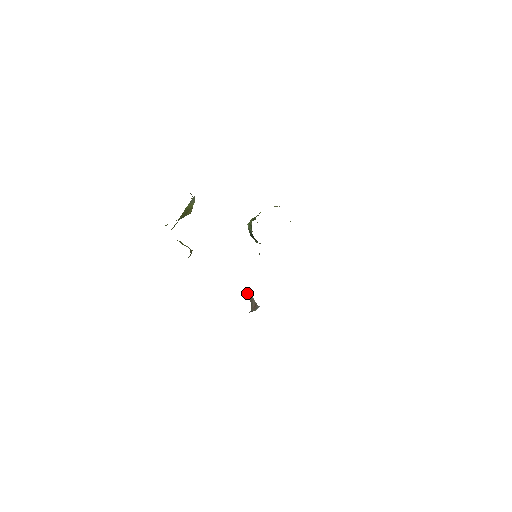
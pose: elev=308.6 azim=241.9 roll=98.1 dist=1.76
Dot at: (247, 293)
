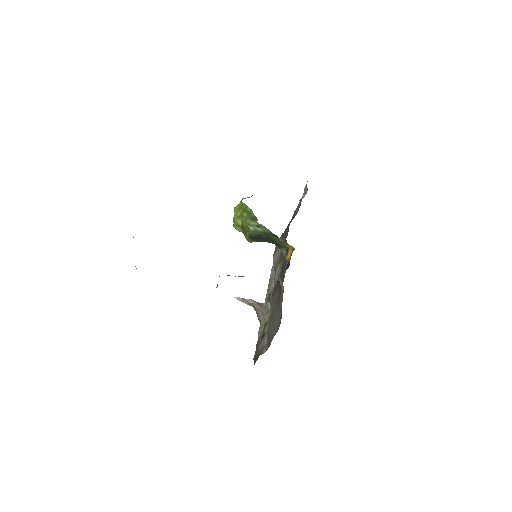
Dot at: (240, 299)
